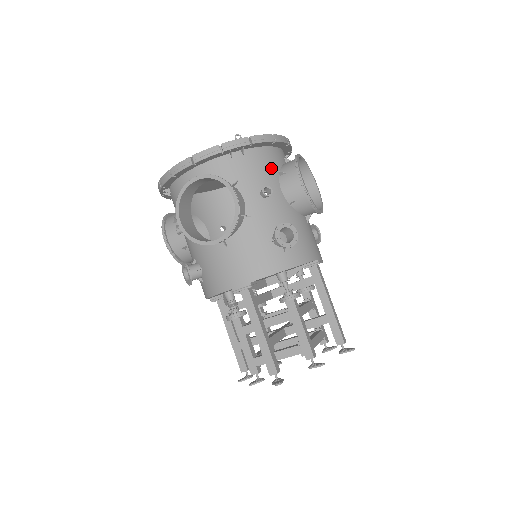
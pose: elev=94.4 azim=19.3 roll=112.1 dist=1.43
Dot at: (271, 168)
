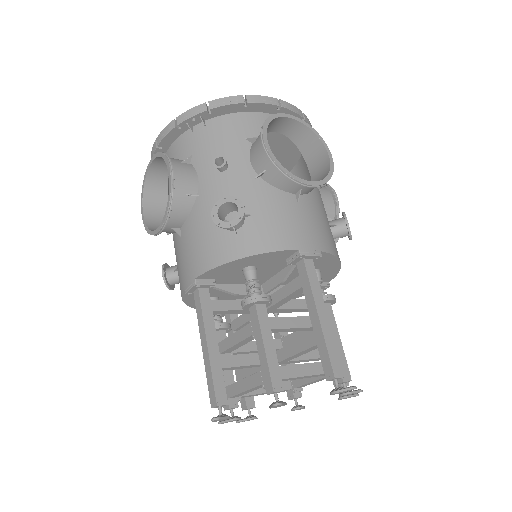
Dot at: occluded
